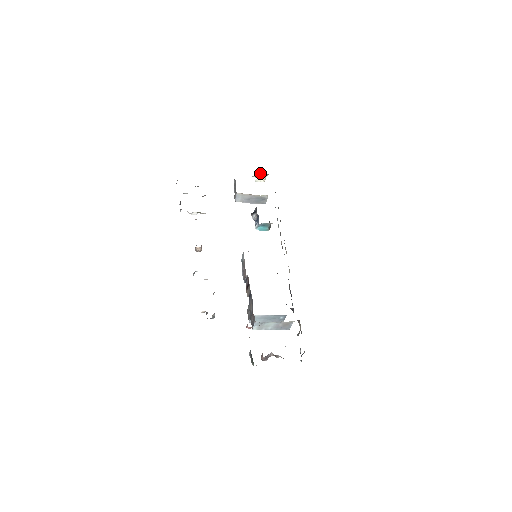
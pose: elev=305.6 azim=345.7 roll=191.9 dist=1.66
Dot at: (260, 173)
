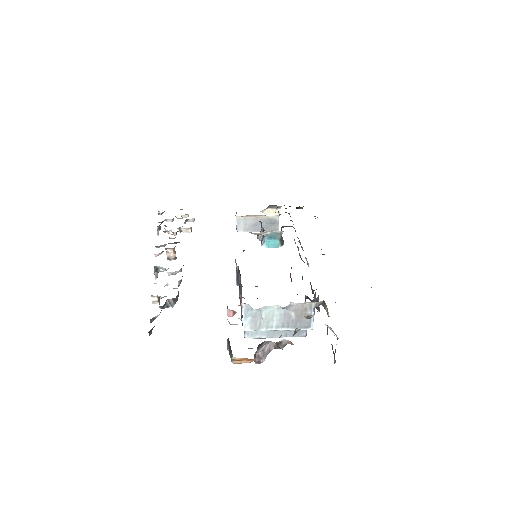
Dot at: (270, 205)
